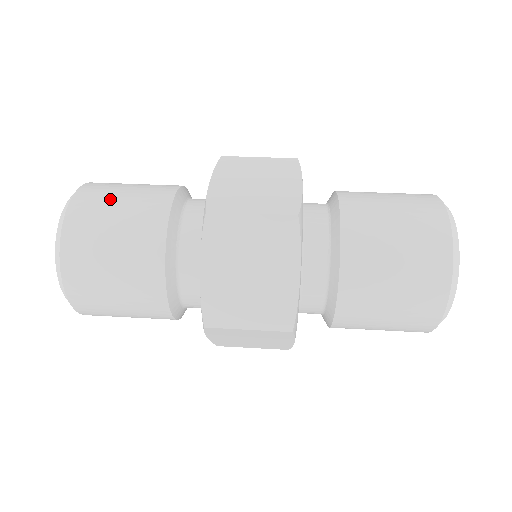
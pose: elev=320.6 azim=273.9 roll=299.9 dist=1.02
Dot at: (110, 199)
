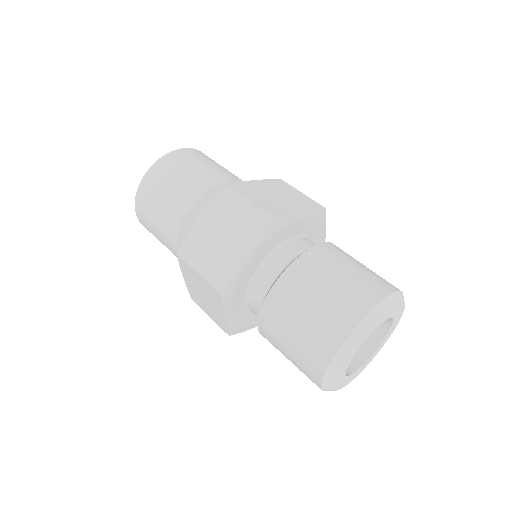
Dot at: (198, 160)
